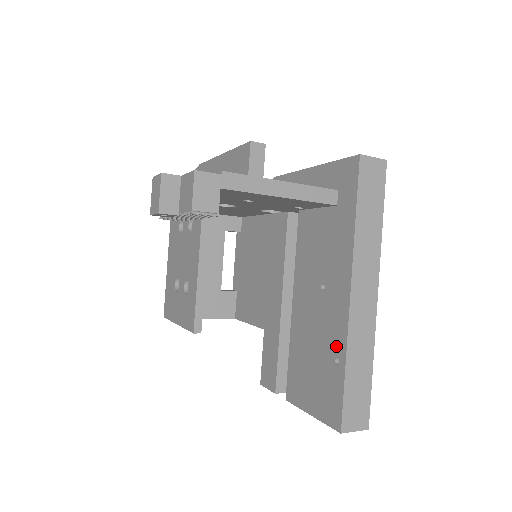
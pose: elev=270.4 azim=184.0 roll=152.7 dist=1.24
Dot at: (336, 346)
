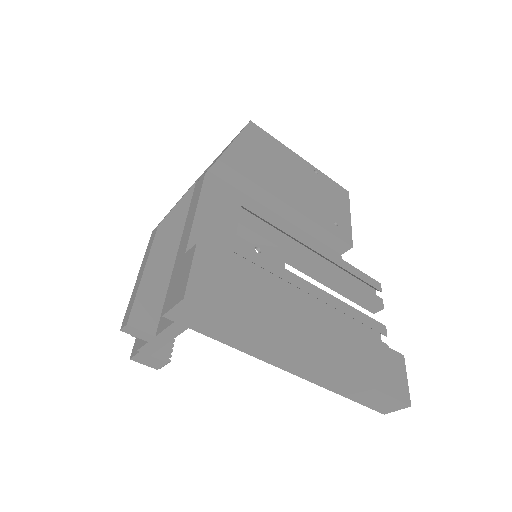
Dot at: occluded
